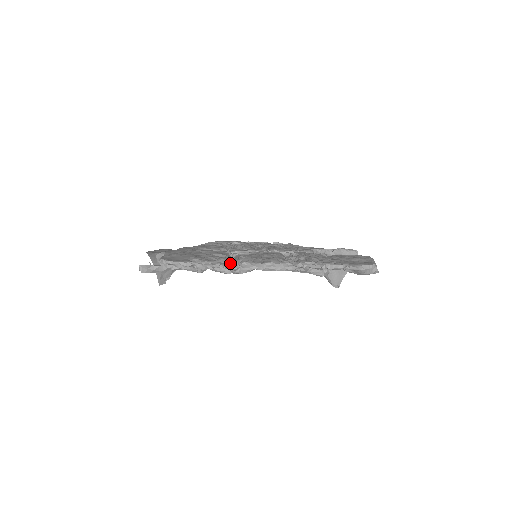
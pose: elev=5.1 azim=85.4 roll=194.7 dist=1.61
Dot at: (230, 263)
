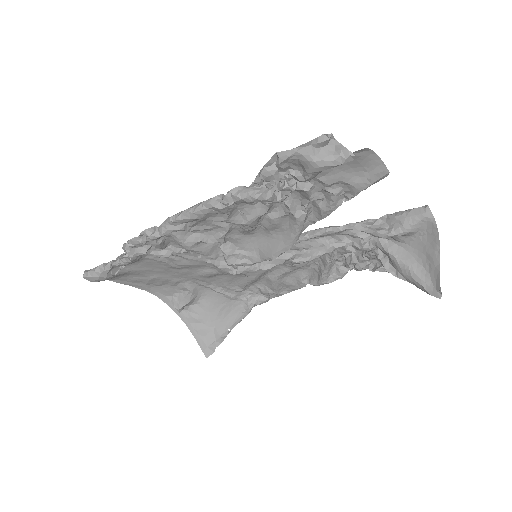
Dot at: (162, 236)
